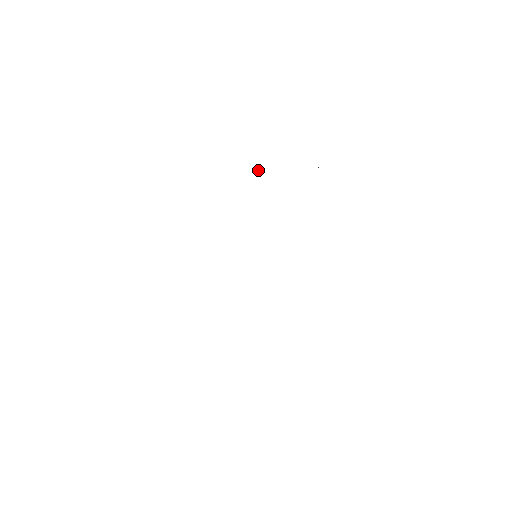
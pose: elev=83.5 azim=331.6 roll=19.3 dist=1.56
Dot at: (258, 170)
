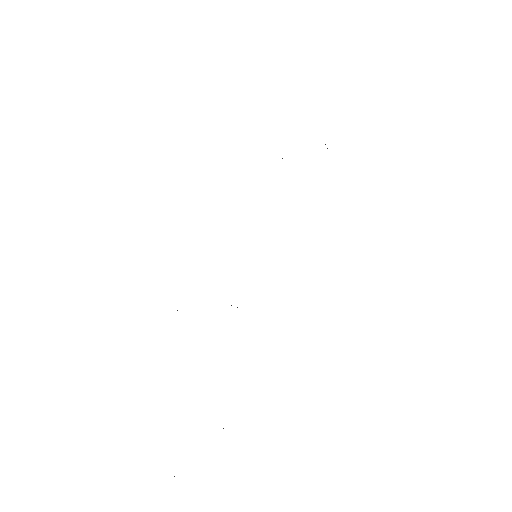
Dot at: occluded
